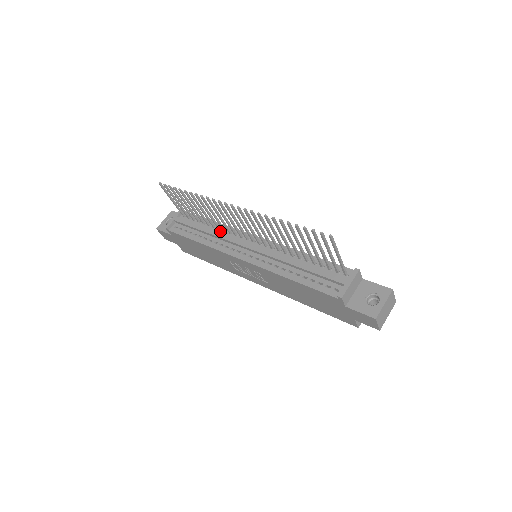
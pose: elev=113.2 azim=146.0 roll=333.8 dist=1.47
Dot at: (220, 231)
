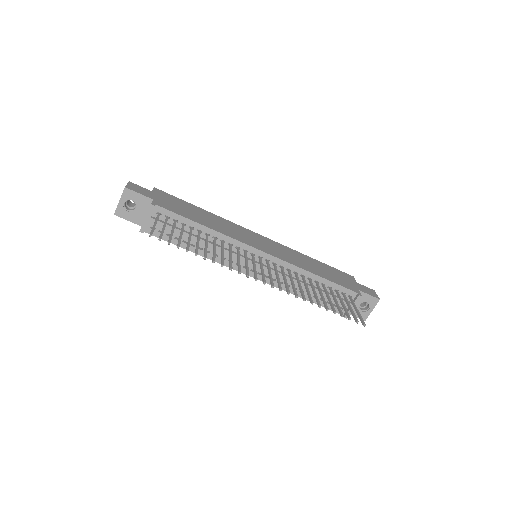
Dot at: (217, 241)
